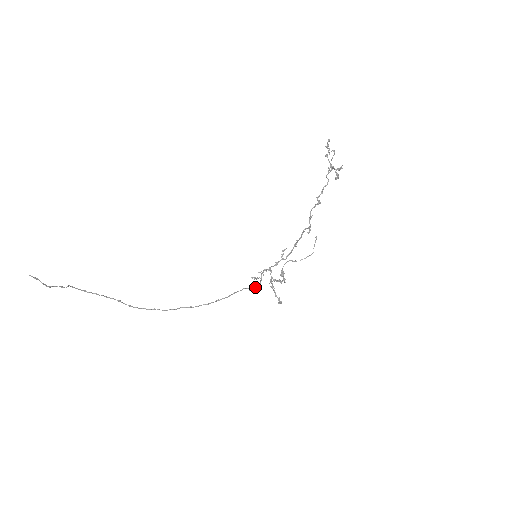
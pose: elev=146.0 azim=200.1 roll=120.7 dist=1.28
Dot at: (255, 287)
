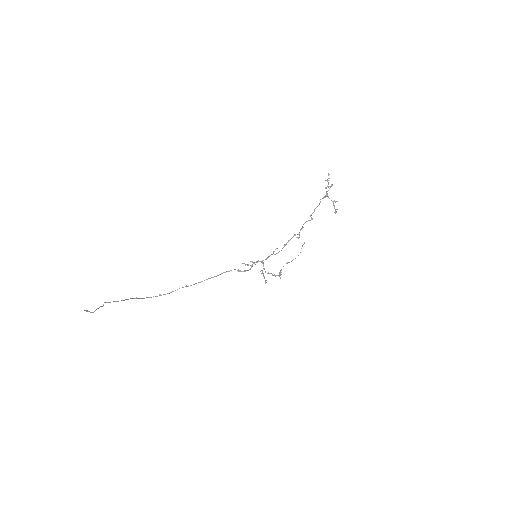
Dot at: (245, 271)
